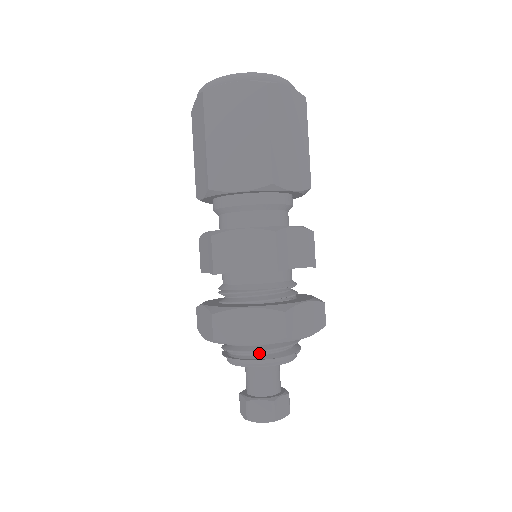
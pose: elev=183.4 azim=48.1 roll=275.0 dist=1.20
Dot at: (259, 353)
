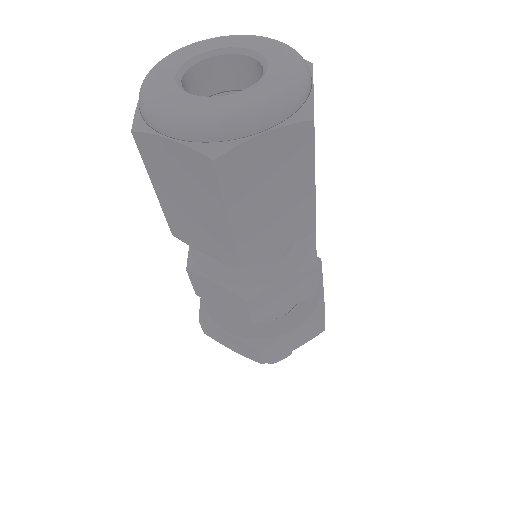
Dot at: occluded
